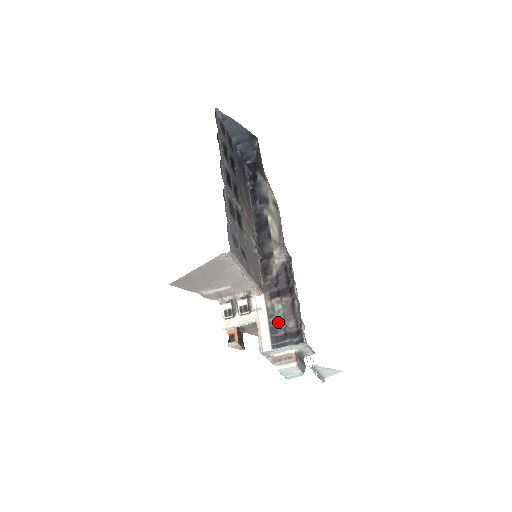
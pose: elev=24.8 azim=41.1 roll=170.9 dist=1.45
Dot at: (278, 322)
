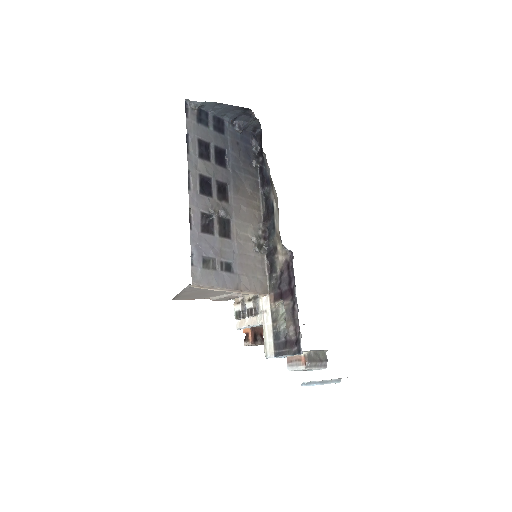
Dot at: (282, 326)
